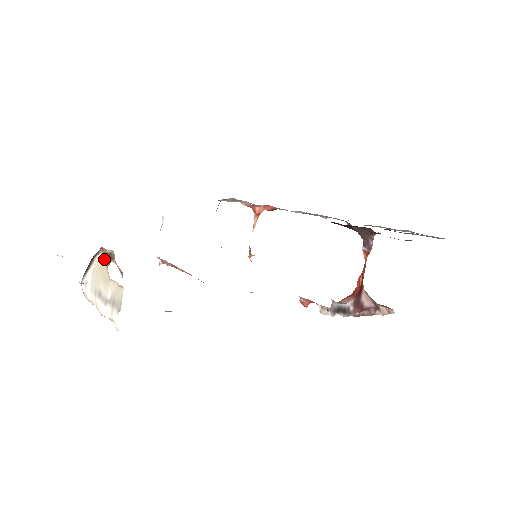
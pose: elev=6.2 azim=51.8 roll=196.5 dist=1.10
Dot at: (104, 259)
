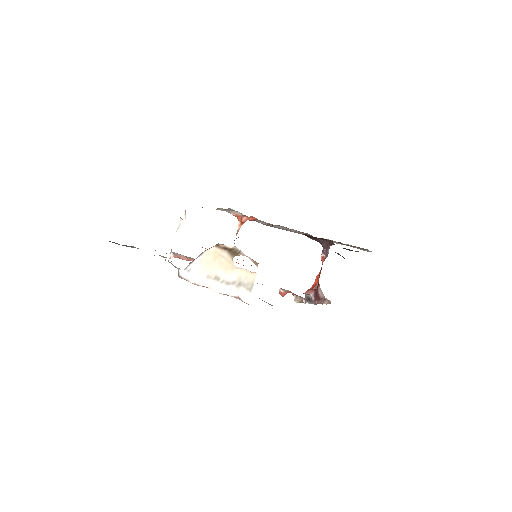
Dot at: (221, 252)
